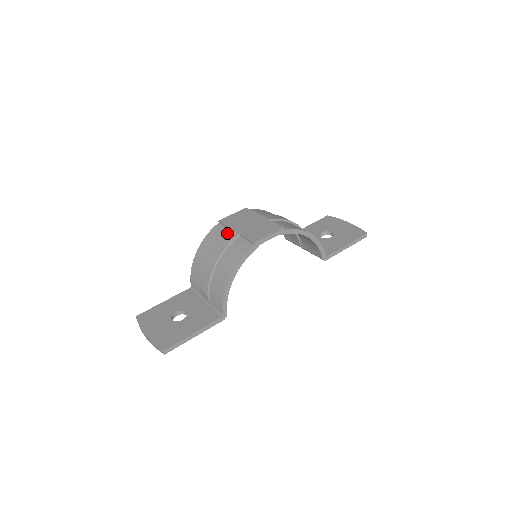
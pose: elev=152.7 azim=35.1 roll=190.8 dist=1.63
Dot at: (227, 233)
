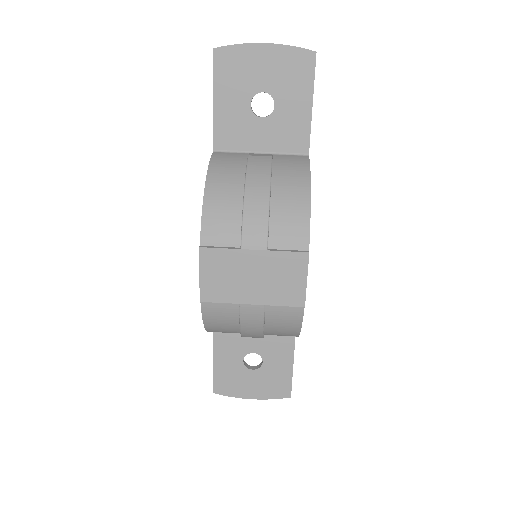
Dot at: (242, 312)
